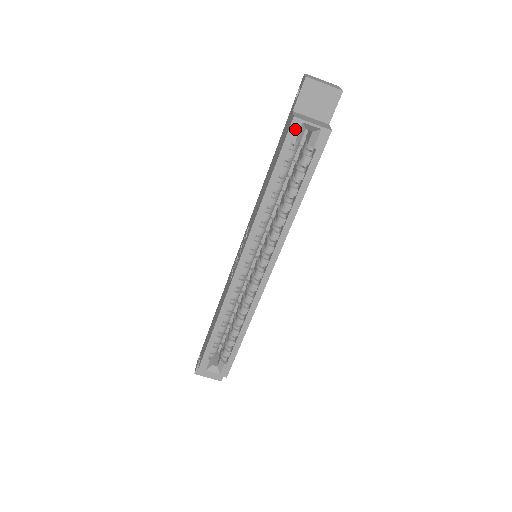
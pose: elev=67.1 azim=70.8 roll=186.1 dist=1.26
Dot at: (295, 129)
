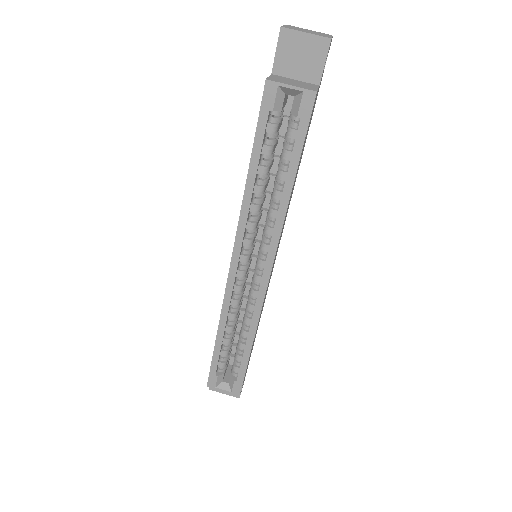
Dot at: (270, 95)
